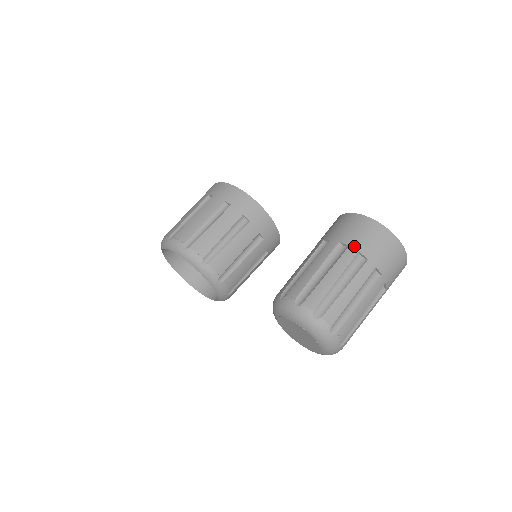
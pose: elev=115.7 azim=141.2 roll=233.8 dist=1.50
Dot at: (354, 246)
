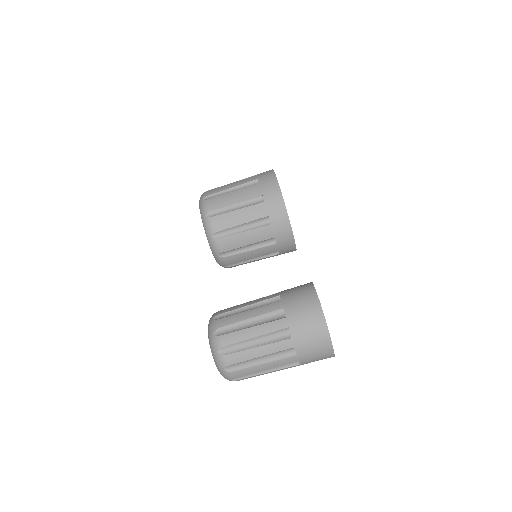
Dot at: (289, 320)
